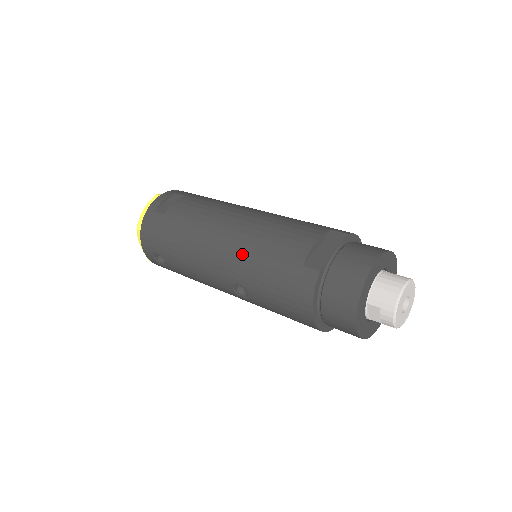
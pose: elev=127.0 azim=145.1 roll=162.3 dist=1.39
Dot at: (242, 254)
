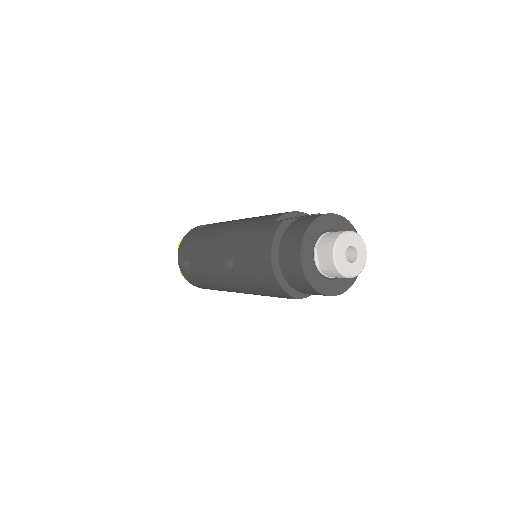
Dot at: (237, 230)
